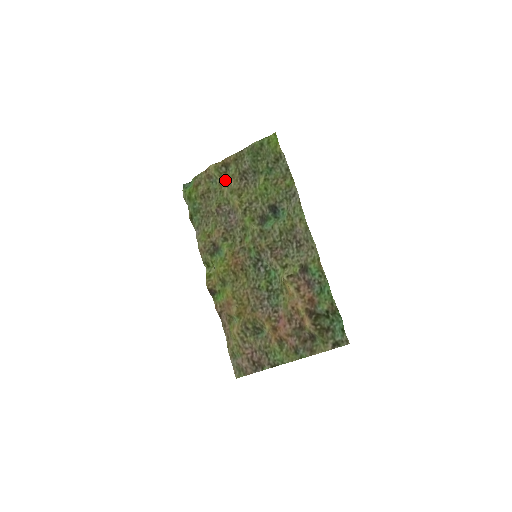
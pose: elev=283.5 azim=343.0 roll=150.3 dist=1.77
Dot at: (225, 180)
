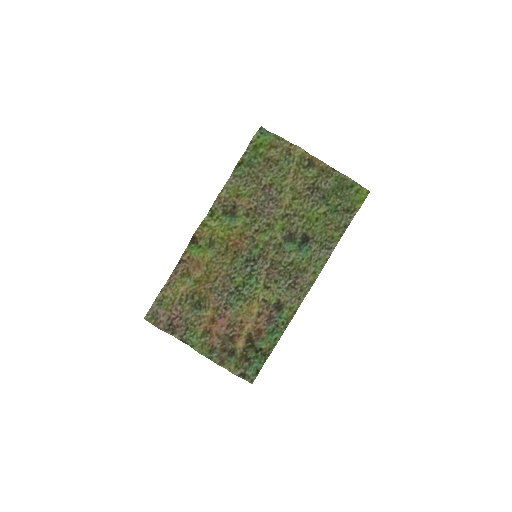
Dot at: (297, 172)
